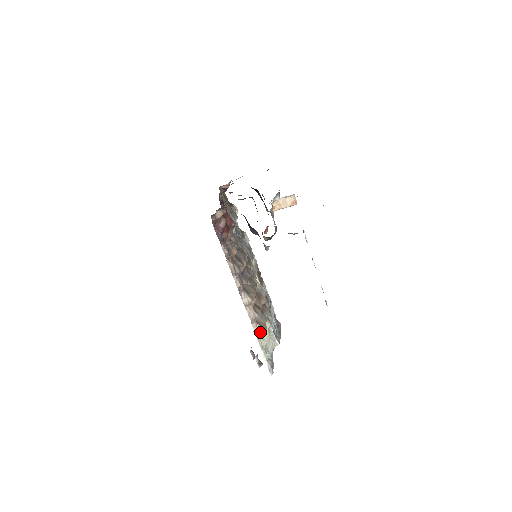
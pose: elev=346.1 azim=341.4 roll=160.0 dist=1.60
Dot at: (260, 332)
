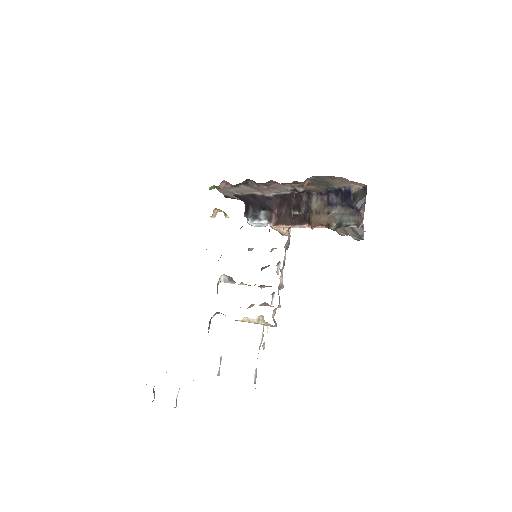
Dot at: (275, 324)
